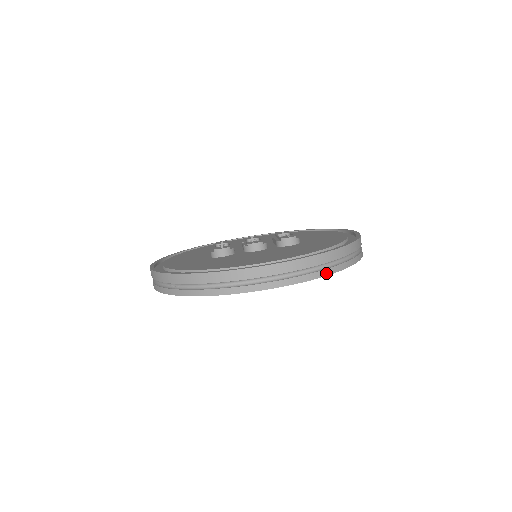
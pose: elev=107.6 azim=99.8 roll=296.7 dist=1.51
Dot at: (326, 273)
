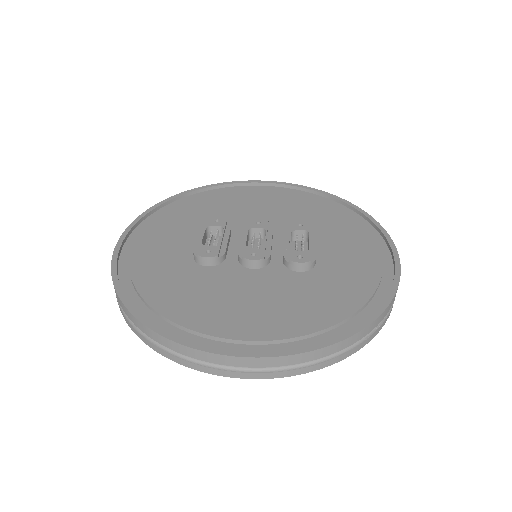
Dot at: (326, 365)
